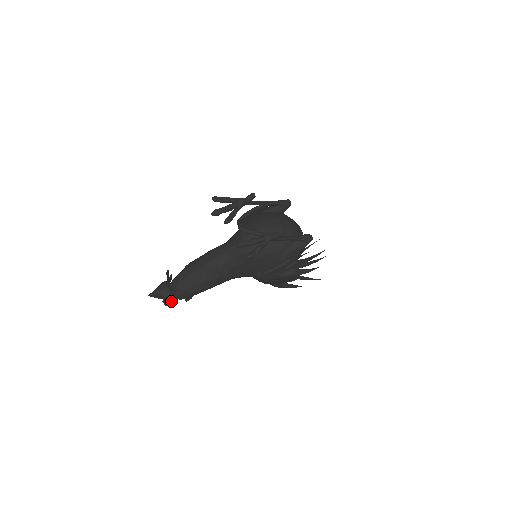
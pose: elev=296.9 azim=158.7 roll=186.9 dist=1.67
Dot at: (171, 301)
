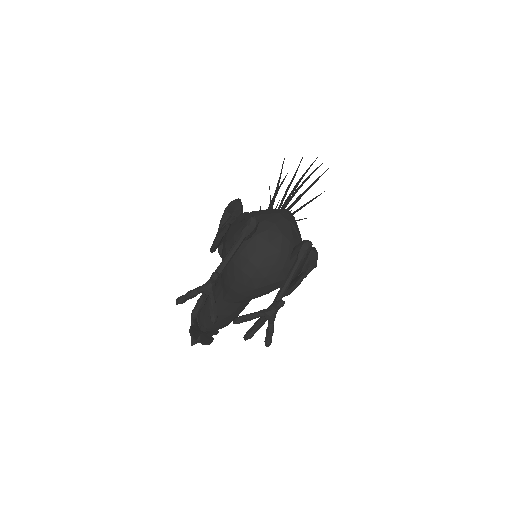
Dot at: occluded
